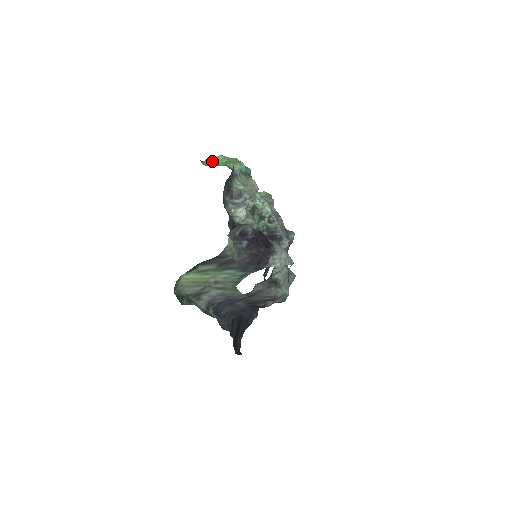
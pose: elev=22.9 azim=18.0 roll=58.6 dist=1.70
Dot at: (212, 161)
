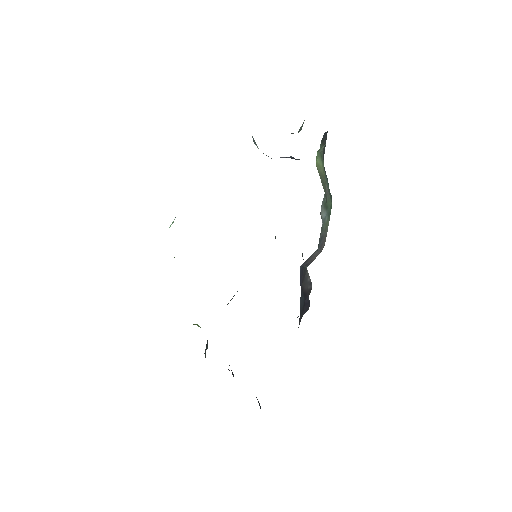
Dot at: occluded
